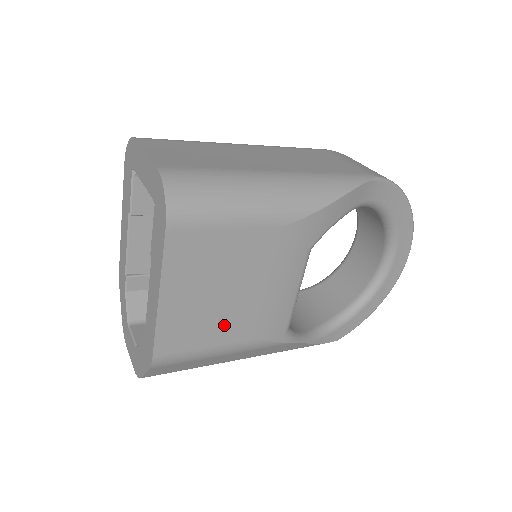
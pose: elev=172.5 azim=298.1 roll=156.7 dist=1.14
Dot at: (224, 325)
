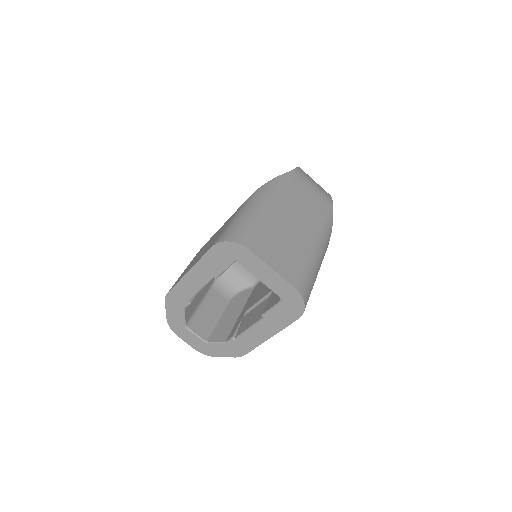
Dot at: occluded
